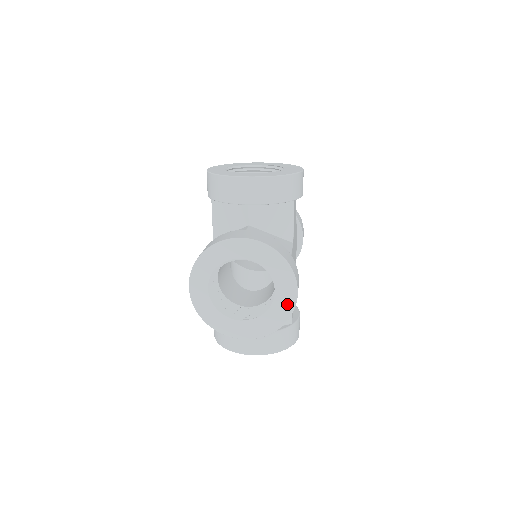
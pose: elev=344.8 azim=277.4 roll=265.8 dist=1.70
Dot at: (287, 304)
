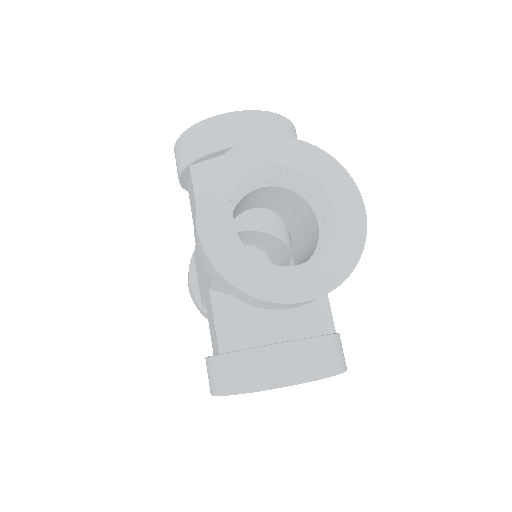
Dot at: occluded
